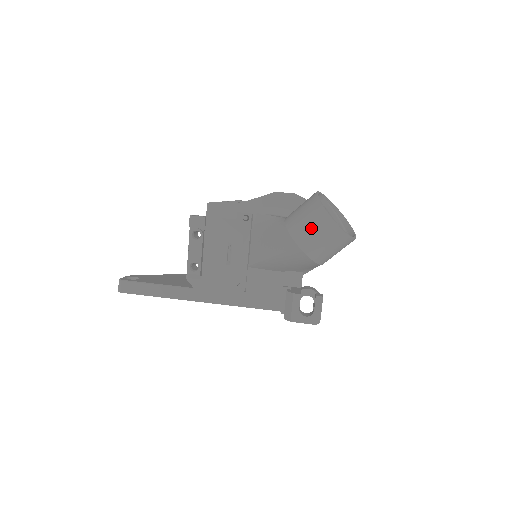
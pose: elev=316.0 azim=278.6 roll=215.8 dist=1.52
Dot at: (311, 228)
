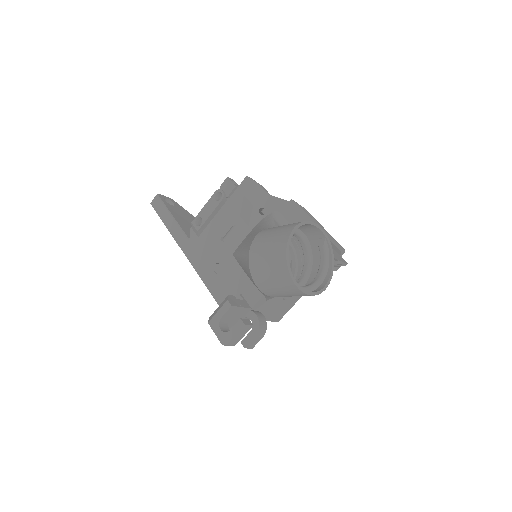
Dot at: (268, 245)
